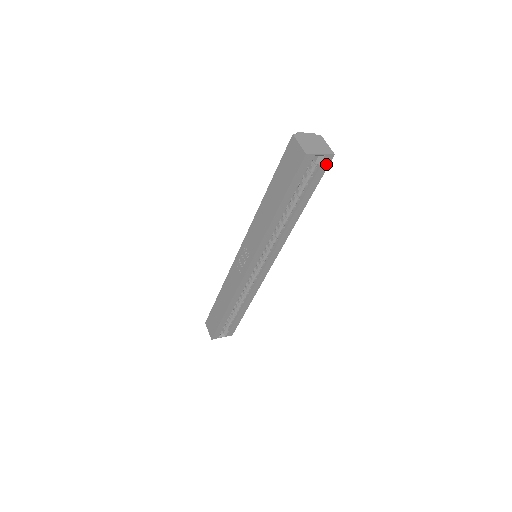
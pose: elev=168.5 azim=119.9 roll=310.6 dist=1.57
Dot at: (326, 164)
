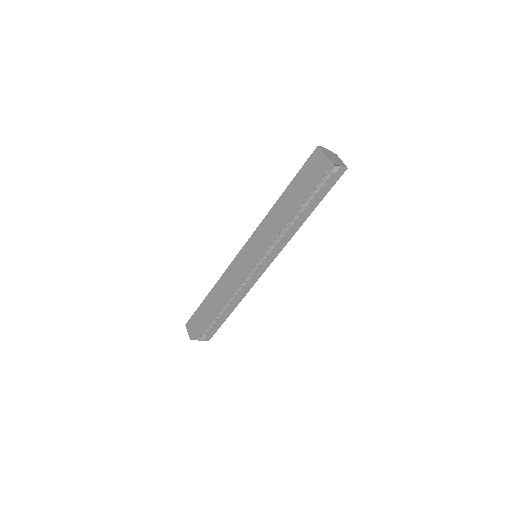
Dot at: (339, 175)
